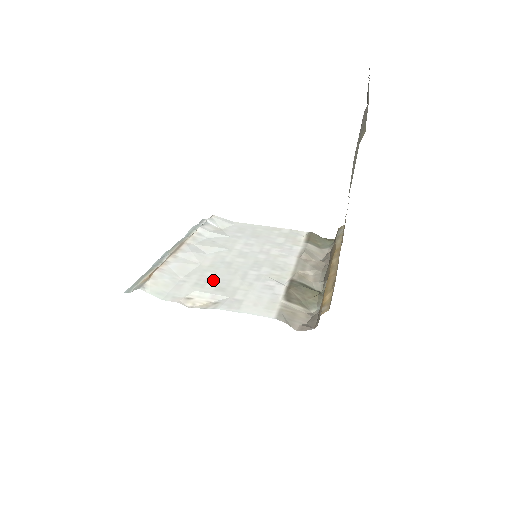
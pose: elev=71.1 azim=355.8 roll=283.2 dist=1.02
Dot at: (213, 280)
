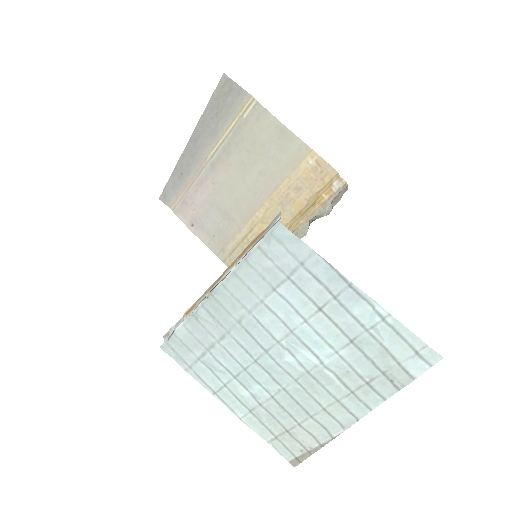
Dot at: occluded
